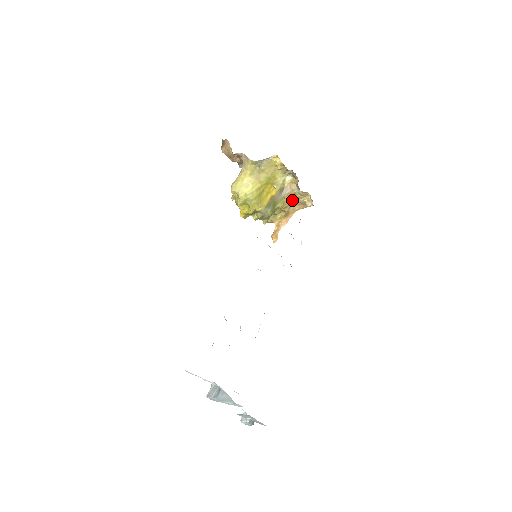
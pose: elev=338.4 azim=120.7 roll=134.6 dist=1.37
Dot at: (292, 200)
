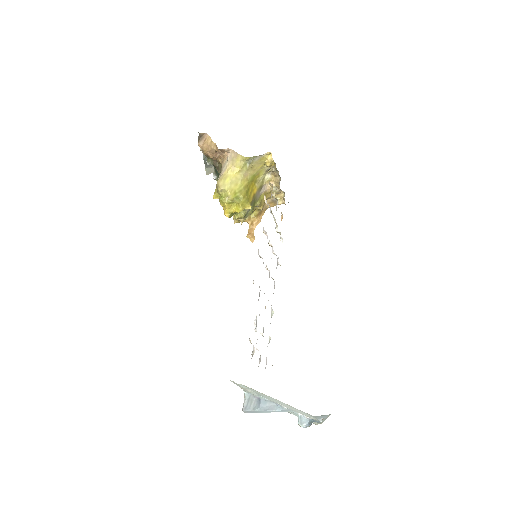
Dot at: (267, 198)
